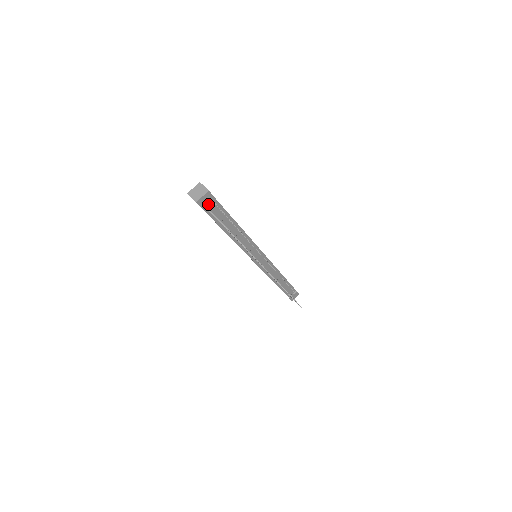
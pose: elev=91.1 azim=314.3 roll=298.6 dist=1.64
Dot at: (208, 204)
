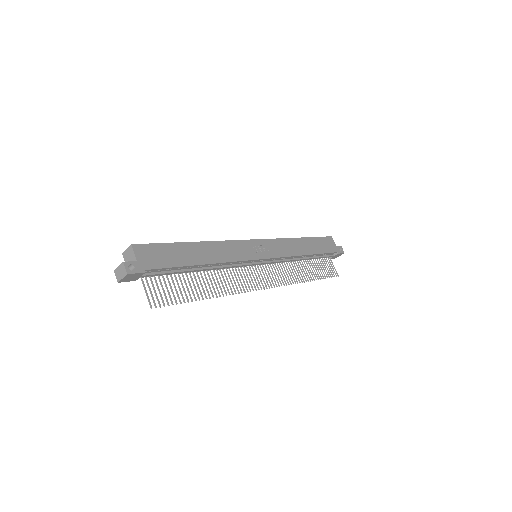
Dot at: (137, 277)
